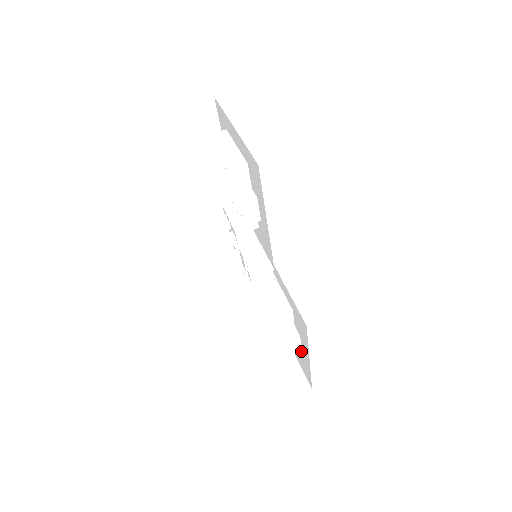
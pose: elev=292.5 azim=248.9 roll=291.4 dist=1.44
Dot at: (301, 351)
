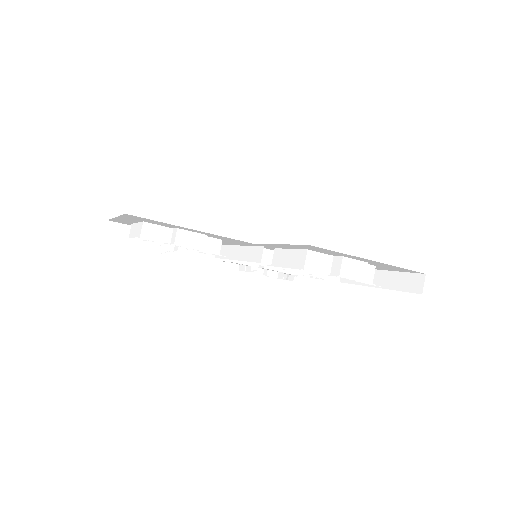
Dot at: (369, 263)
